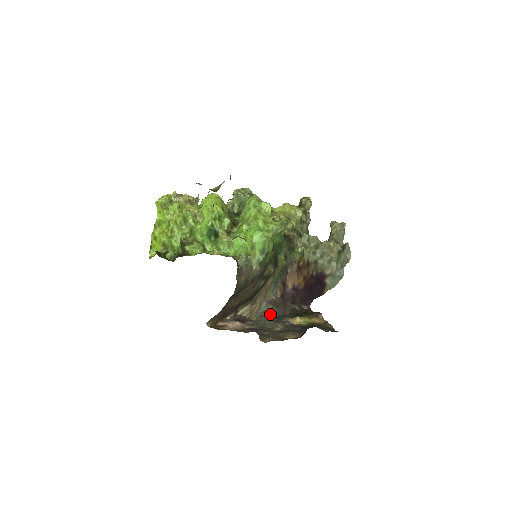
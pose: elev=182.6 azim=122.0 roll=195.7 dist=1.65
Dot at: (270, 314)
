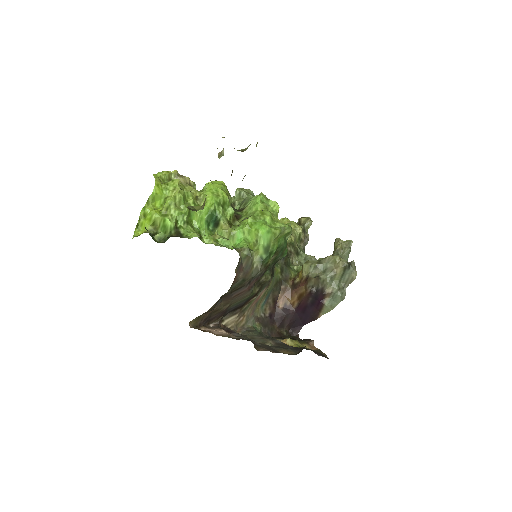
Dot at: (258, 331)
